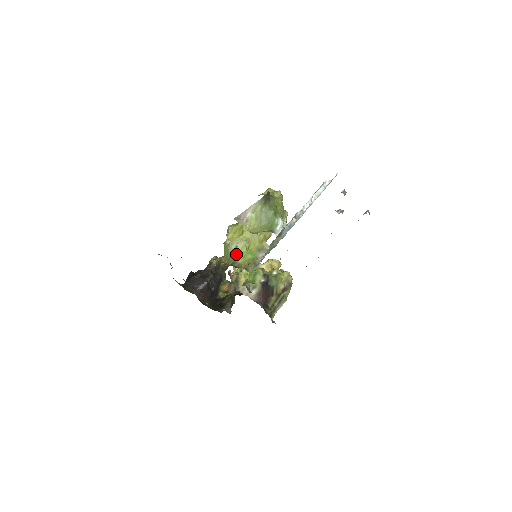
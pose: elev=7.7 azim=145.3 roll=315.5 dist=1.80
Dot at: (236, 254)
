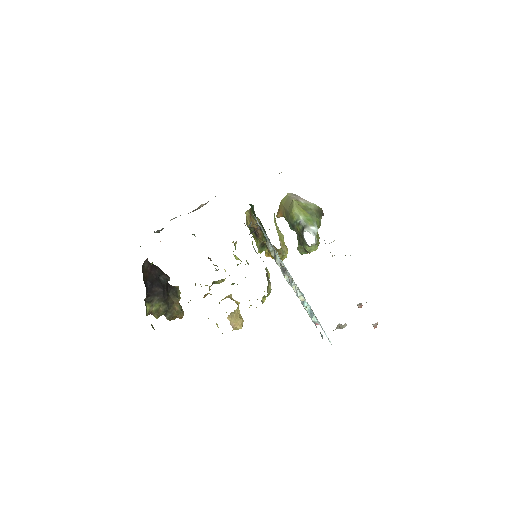
Dot at: occluded
